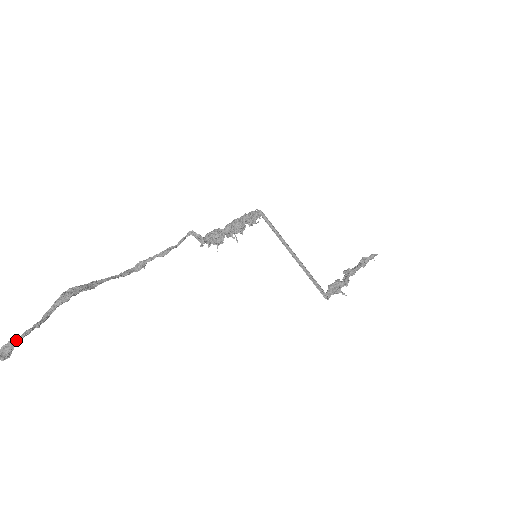
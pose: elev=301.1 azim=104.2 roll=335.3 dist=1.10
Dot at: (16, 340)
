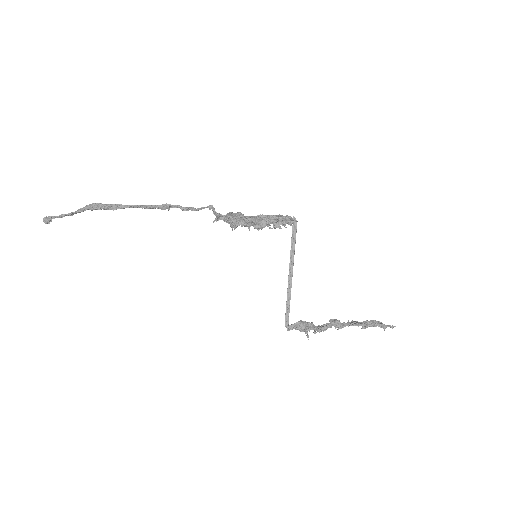
Dot at: (54, 217)
